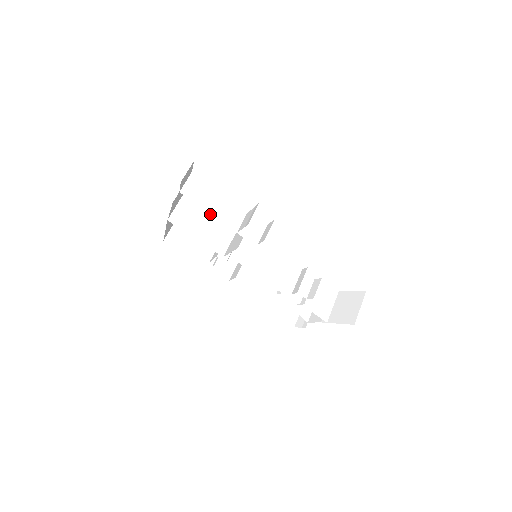
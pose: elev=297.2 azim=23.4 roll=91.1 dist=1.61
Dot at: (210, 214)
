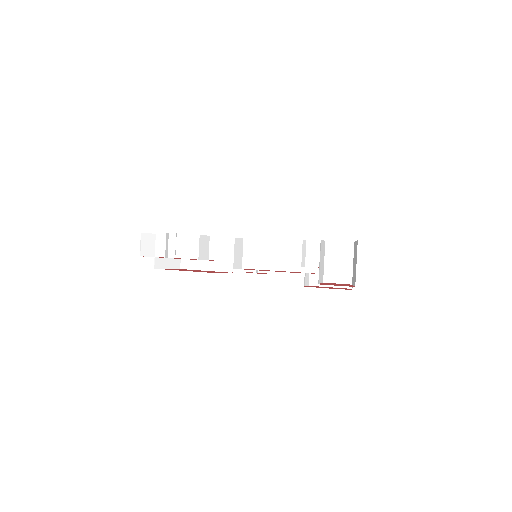
Dot at: occluded
